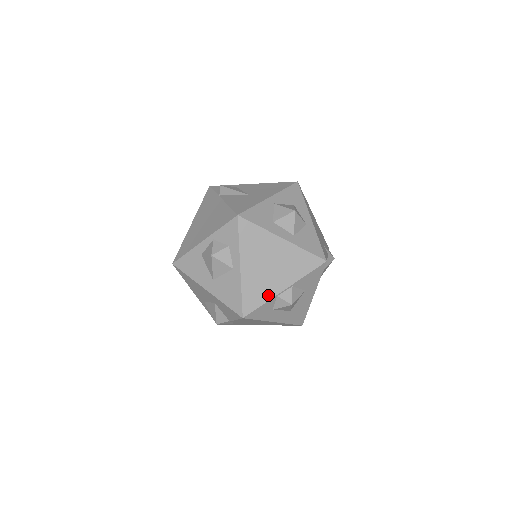
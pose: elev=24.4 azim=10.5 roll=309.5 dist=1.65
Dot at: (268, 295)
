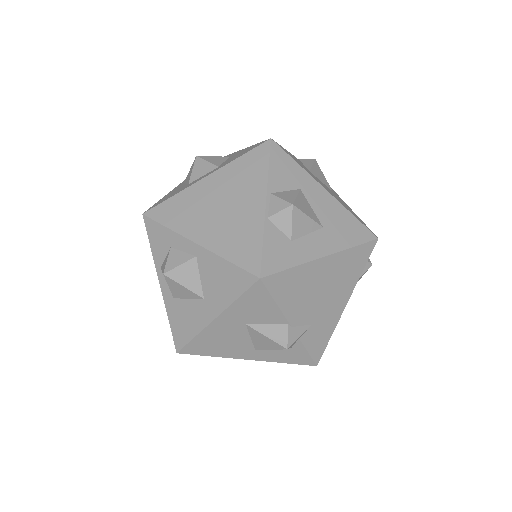
Dot at: (256, 228)
